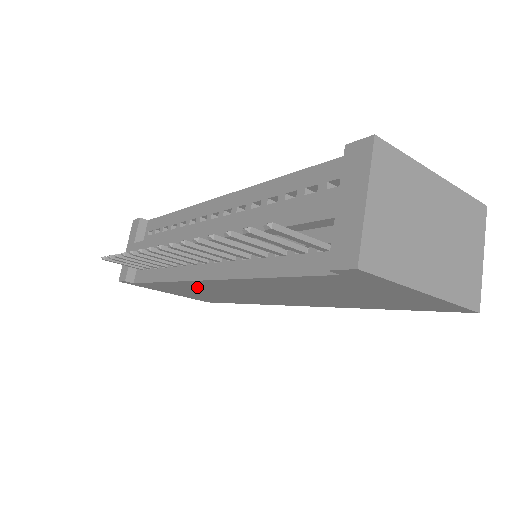
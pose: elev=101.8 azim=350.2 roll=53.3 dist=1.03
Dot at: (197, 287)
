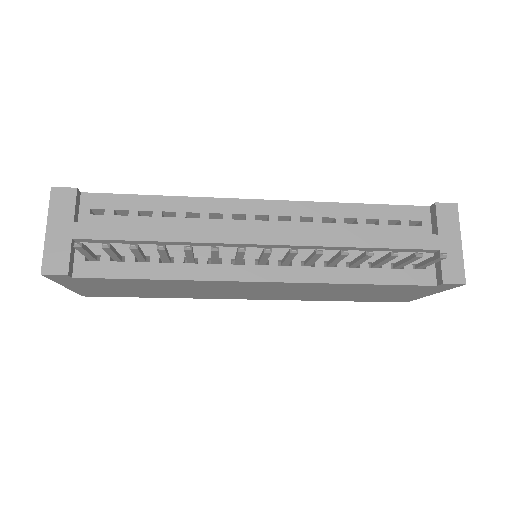
Dot at: (200, 285)
